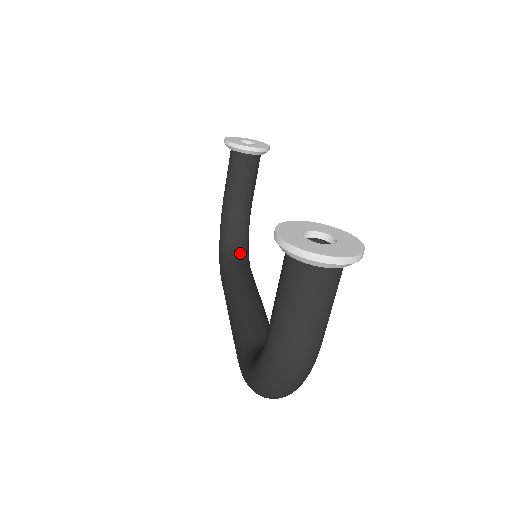
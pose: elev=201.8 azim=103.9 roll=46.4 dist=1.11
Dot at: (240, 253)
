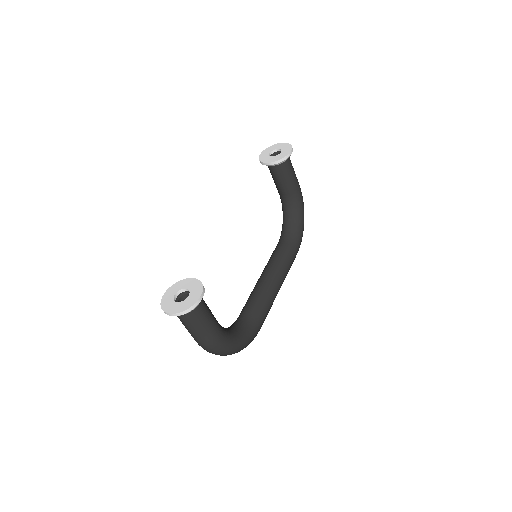
Dot at: (288, 233)
